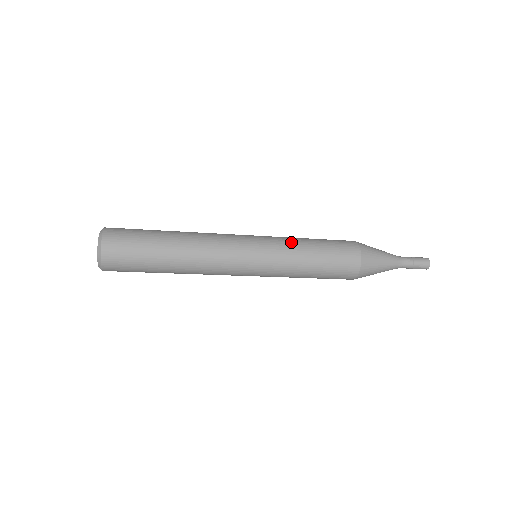
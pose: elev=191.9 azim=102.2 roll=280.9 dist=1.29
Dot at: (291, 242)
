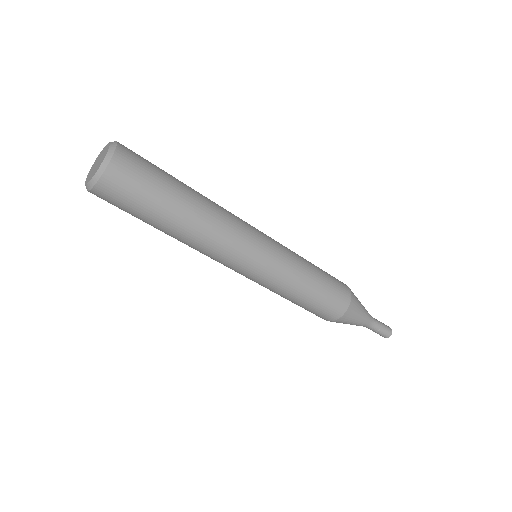
Dot at: occluded
